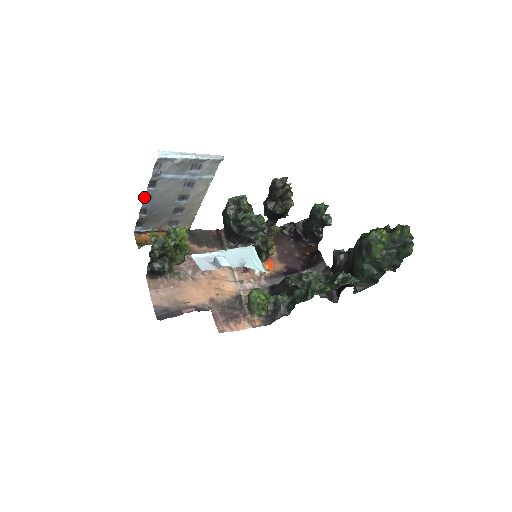
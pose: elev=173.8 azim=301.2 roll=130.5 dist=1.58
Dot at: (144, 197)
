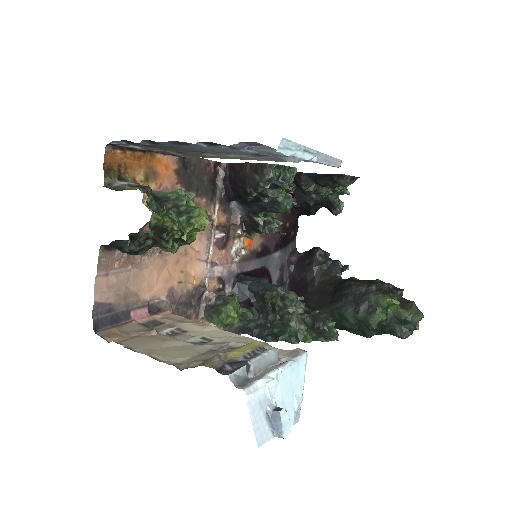
Dot at: occluded
